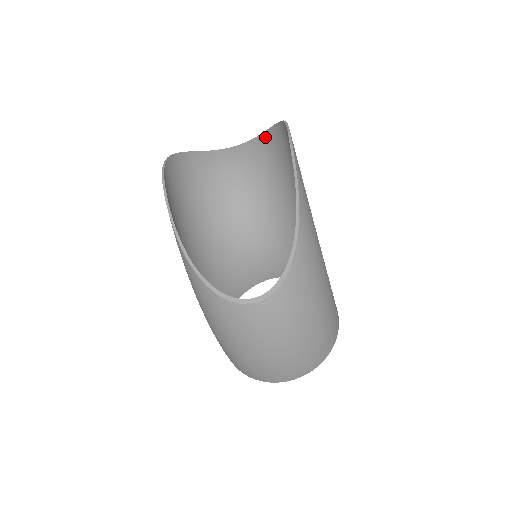
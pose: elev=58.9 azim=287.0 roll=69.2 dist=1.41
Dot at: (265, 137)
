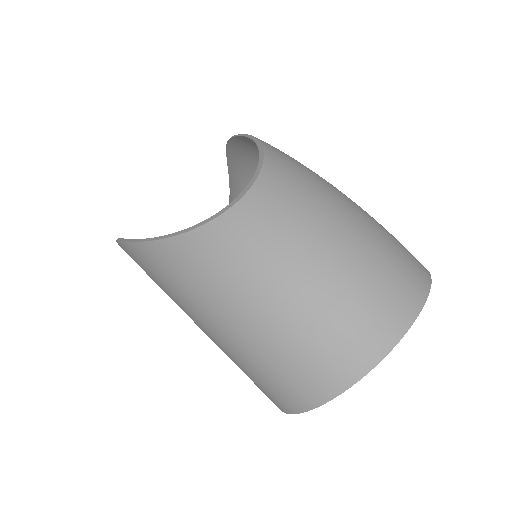
Dot at: occluded
